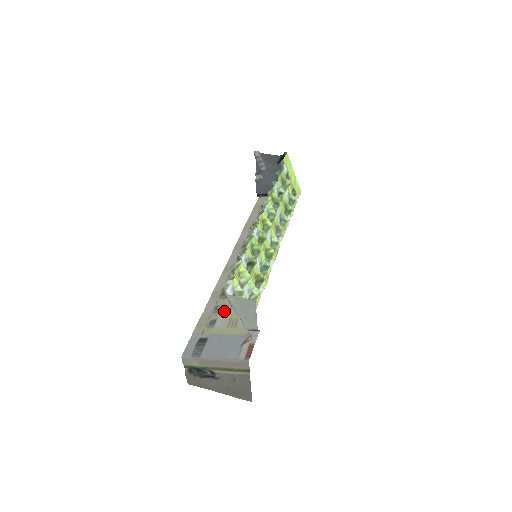
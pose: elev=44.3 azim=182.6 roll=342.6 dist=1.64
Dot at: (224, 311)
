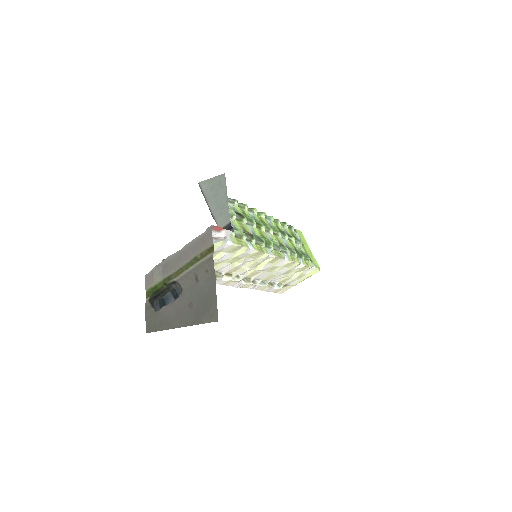
Dot at: occluded
